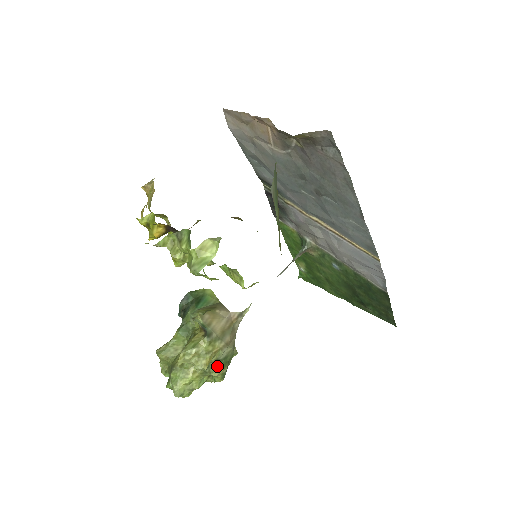
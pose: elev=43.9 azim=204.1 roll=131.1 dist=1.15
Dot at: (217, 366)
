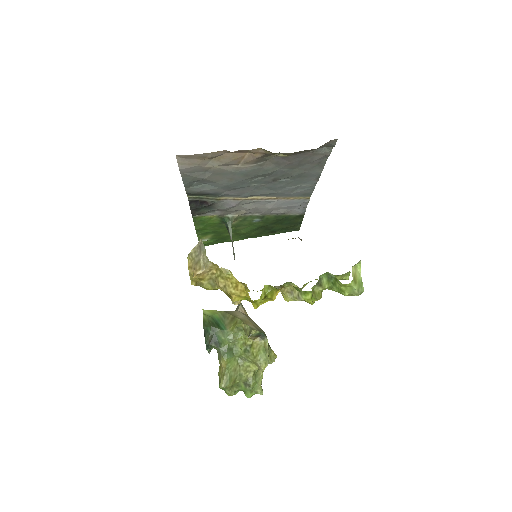
Dot at: occluded
